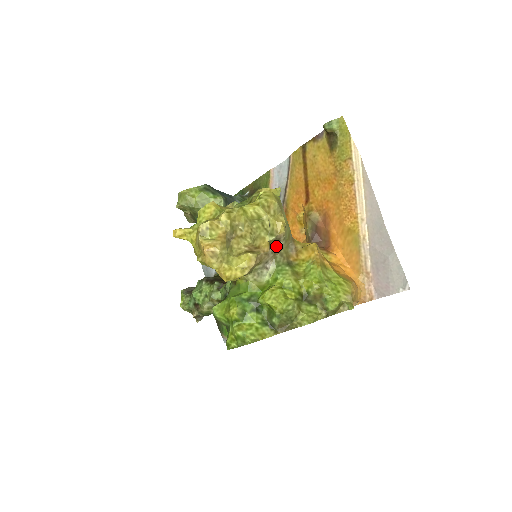
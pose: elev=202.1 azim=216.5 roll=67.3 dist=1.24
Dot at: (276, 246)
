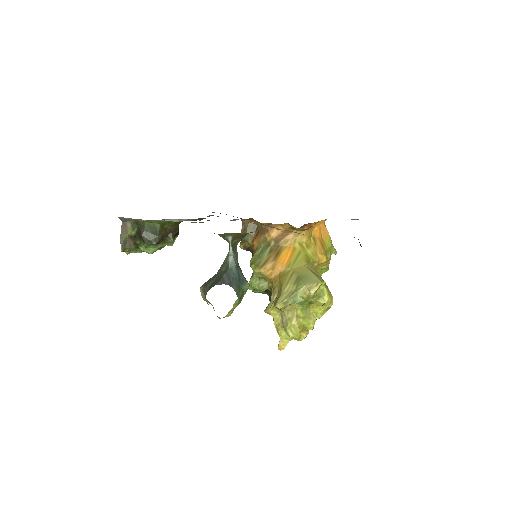
Dot at: occluded
